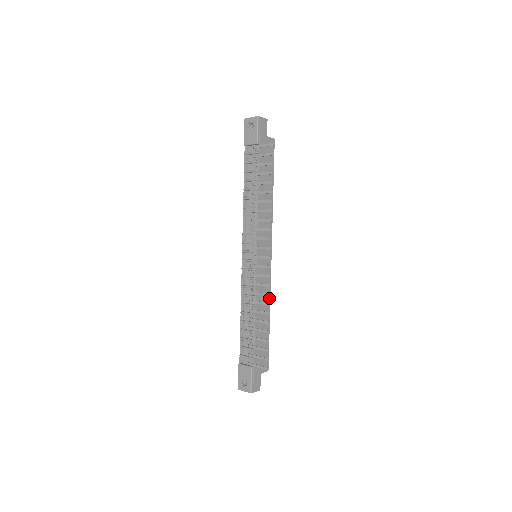
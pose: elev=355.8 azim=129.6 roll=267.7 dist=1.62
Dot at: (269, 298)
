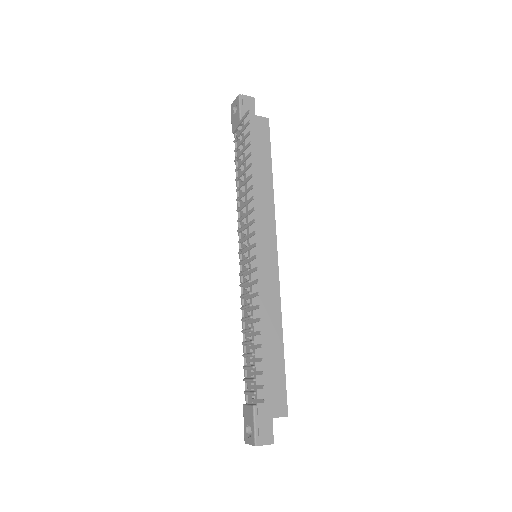
Dot at: (279, 310)
